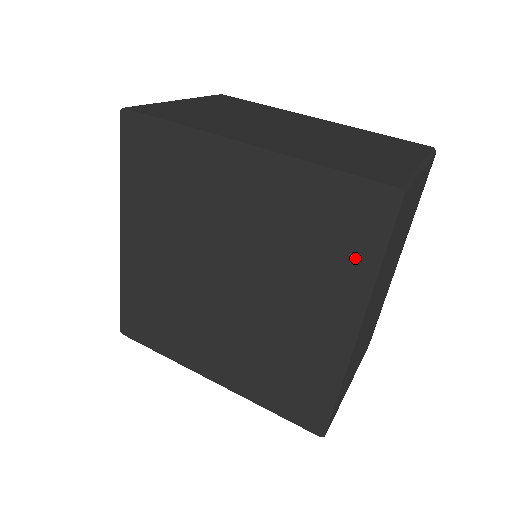
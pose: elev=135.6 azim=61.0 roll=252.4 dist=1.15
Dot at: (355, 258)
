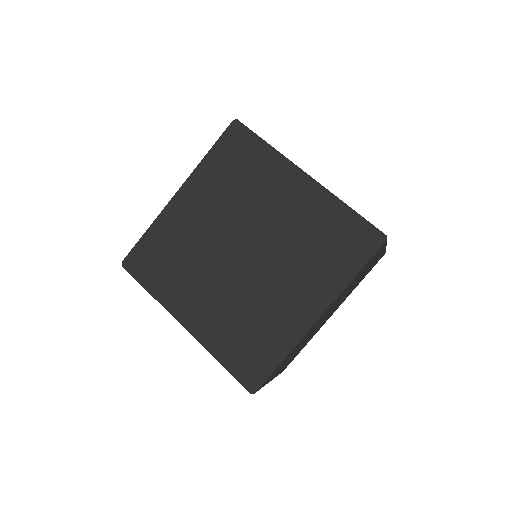
Dot at: (342, 267)
